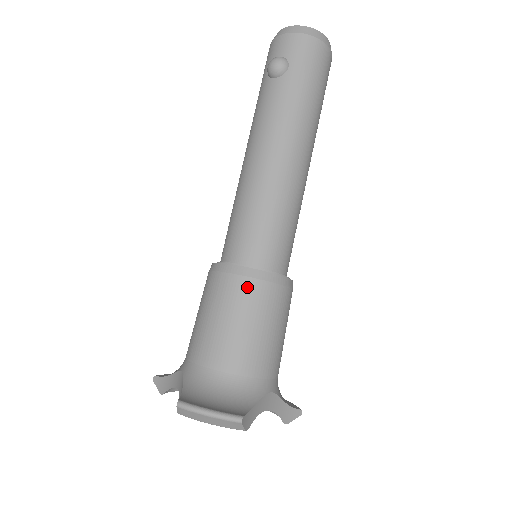
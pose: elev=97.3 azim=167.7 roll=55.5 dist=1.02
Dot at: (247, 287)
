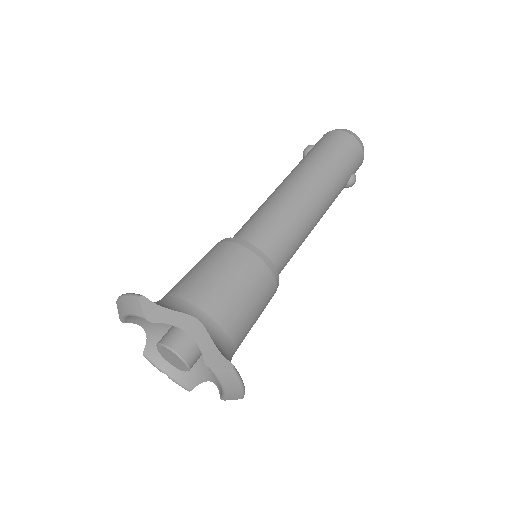
Dot at: (217, 247)
